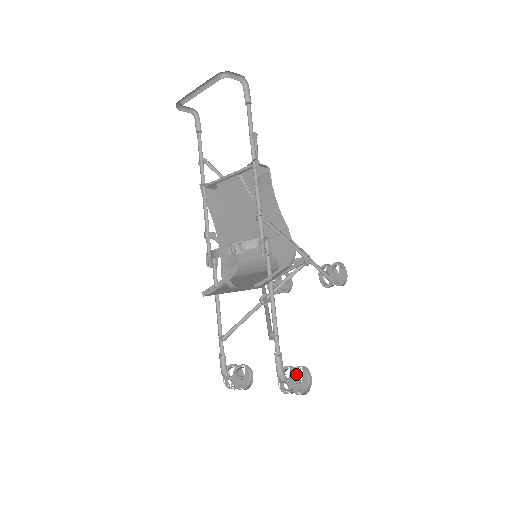
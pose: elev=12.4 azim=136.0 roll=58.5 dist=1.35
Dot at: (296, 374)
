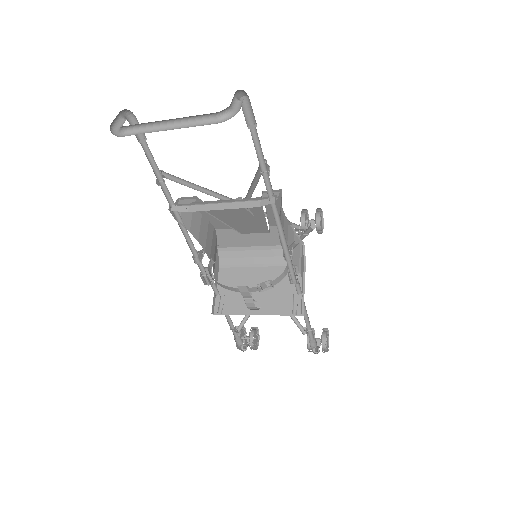
Dot at: (325, 343)
